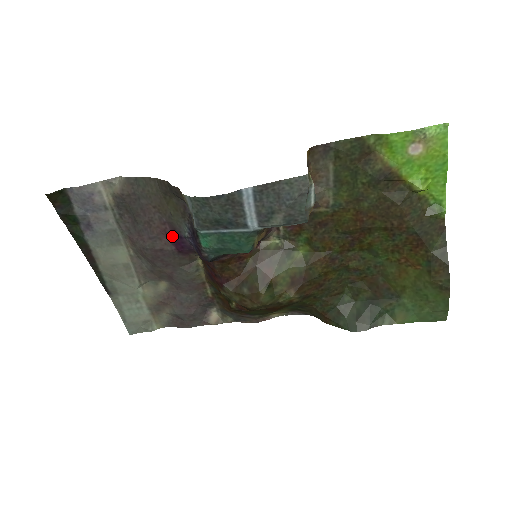
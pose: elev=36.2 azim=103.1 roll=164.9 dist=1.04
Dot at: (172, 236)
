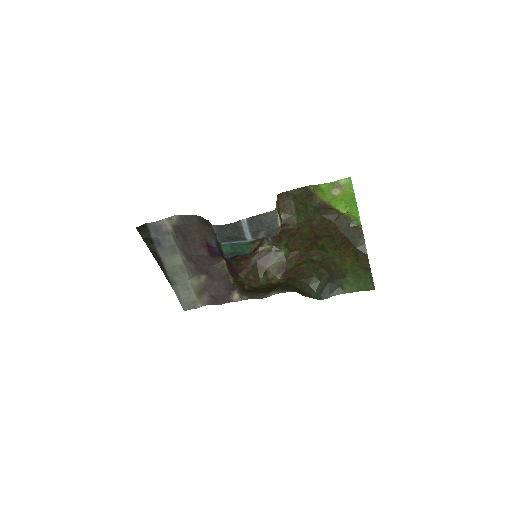
Dot at: (207, 247)
